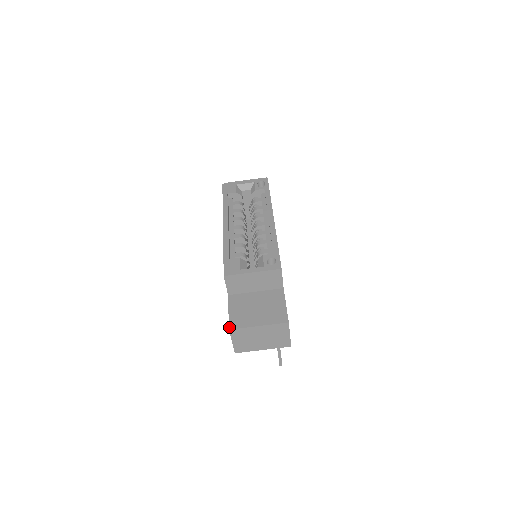
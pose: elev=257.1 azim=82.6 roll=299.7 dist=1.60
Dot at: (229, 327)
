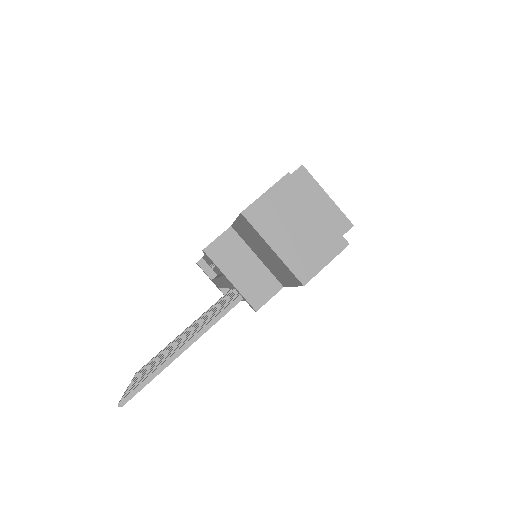
Dot at: (288, 173)
